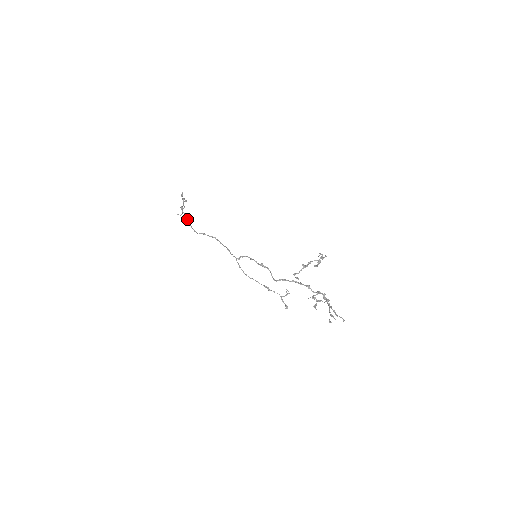
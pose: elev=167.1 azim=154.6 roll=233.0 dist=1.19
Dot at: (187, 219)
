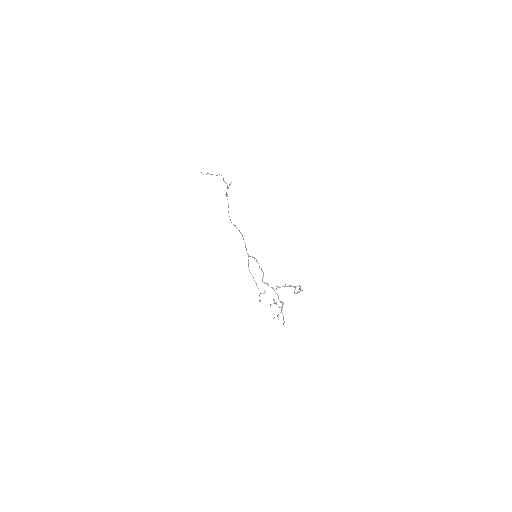
Dot at: (228, 207)
